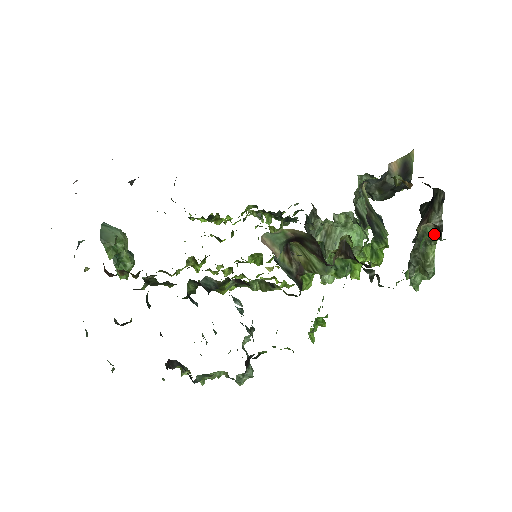
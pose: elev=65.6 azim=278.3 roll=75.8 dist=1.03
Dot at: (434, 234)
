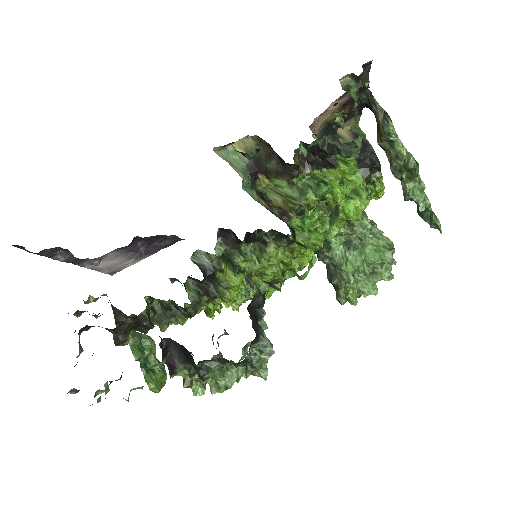
Dot at: (358, 86)
